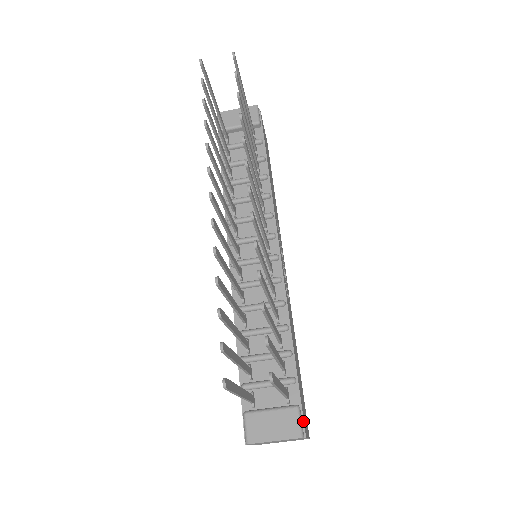
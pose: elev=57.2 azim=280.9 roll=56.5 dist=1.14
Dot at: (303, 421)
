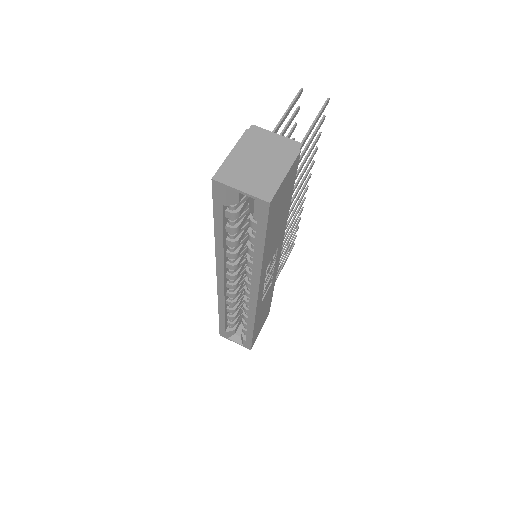
Dot at: (298, 160)
